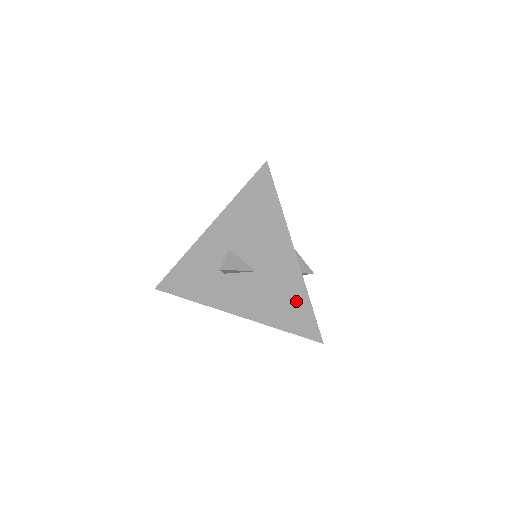
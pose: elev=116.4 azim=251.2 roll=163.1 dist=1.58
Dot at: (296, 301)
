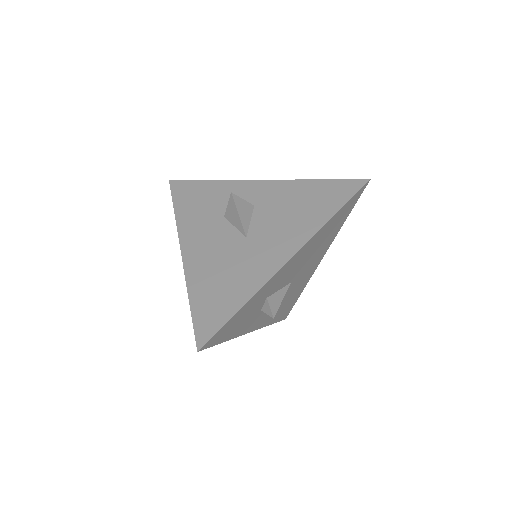
Dot at: (236, 290)
